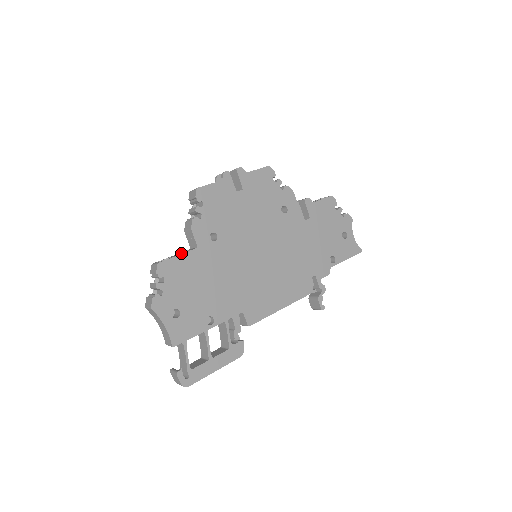
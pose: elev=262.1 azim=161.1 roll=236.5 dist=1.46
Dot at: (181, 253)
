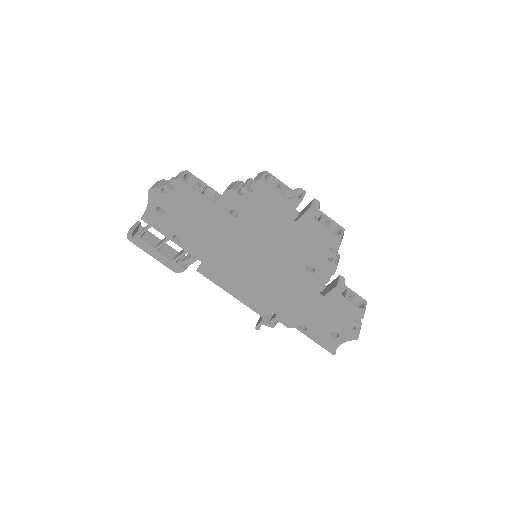
Dot at: (211, 190)
